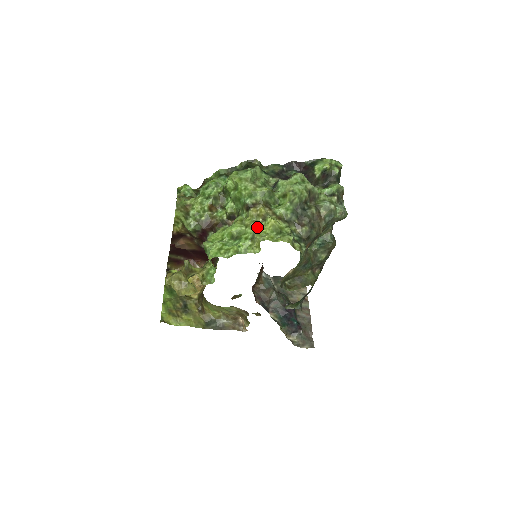
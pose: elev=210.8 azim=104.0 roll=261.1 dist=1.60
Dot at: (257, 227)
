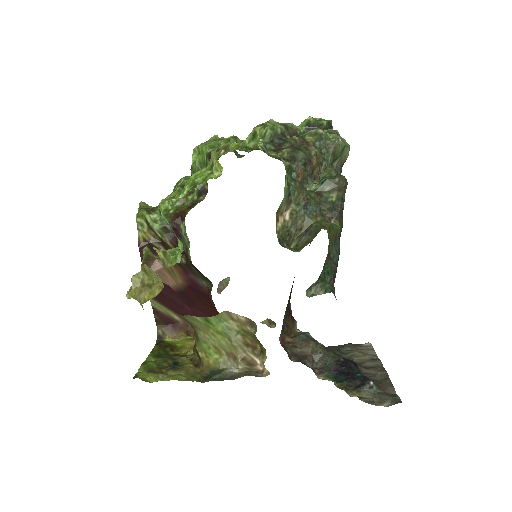
Dot at: occluded
